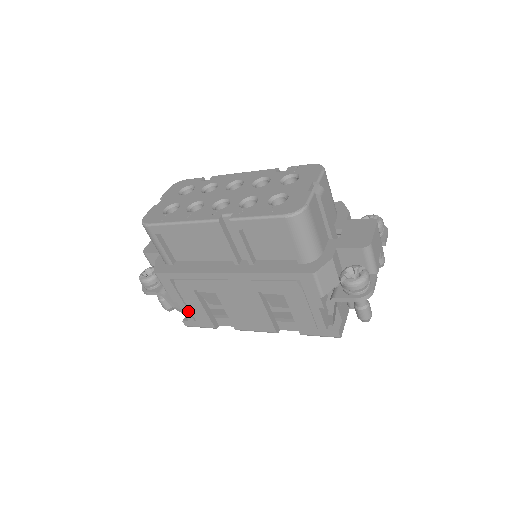
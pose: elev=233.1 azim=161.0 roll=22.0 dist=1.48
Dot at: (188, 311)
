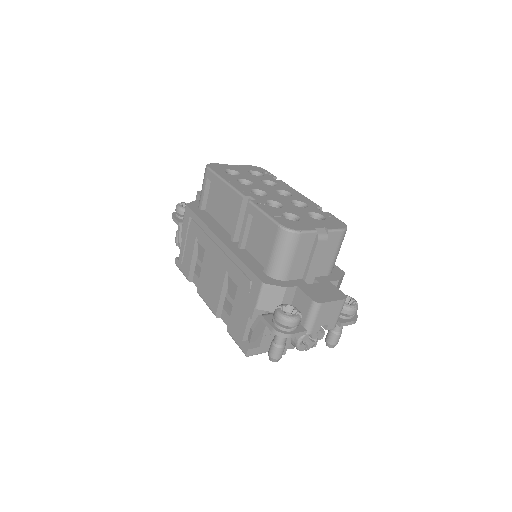
Dot at: (183, 251)
